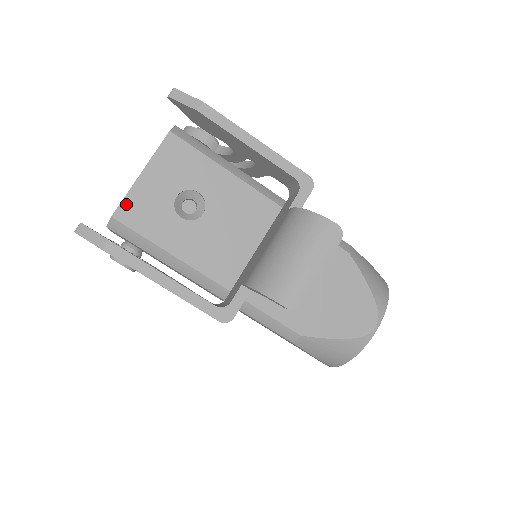
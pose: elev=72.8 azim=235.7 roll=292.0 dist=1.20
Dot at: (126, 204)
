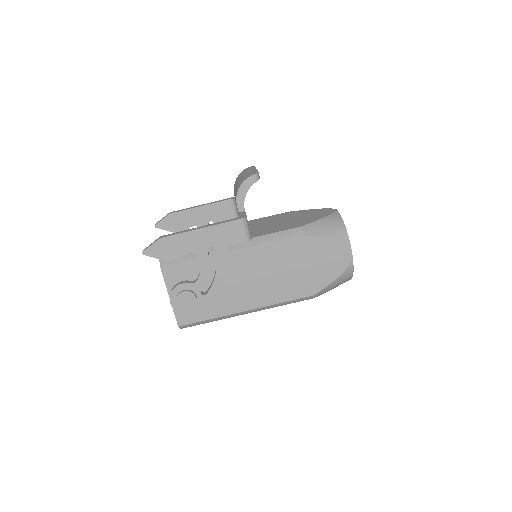
Dot at: occluded
